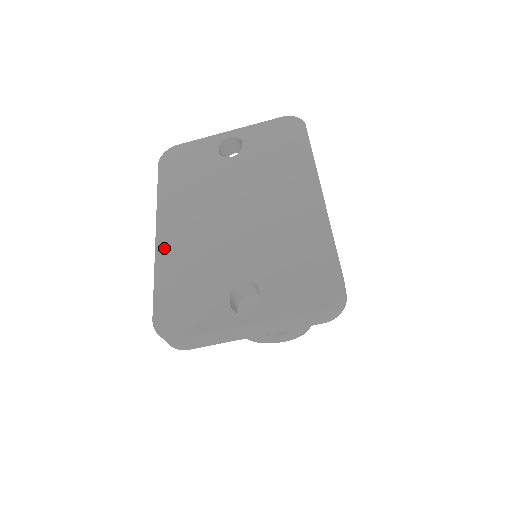
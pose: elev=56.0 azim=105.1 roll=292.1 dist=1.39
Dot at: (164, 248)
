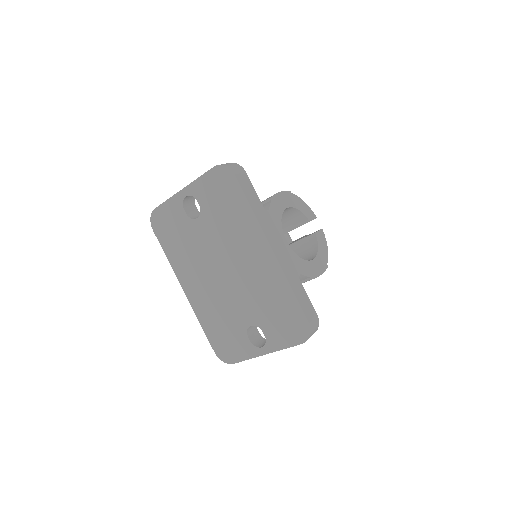
Dot at: (195, 304)
